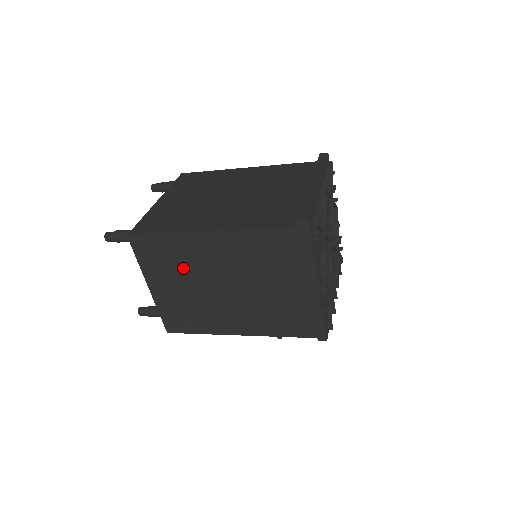
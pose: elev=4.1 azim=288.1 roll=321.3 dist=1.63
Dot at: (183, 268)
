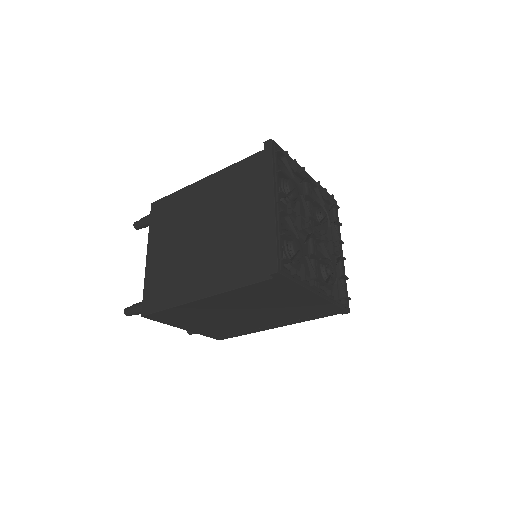
Dot at: (200, 316)
